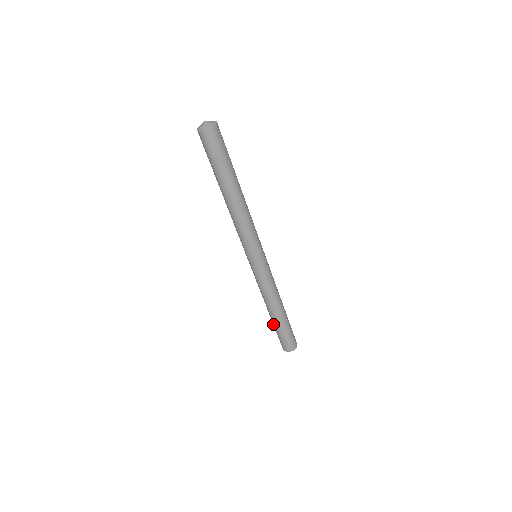
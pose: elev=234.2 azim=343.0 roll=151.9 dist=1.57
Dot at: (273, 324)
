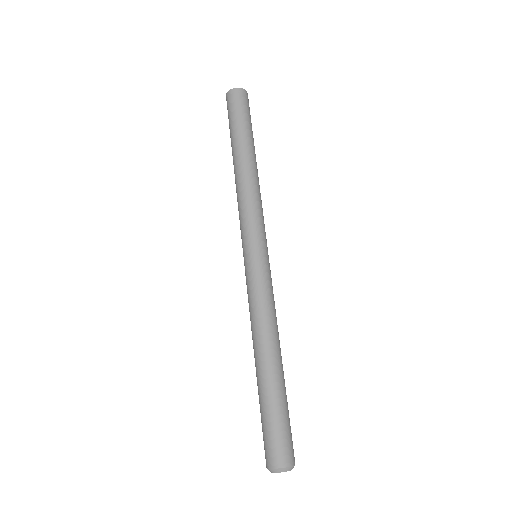
Dot at: (258, 394)
